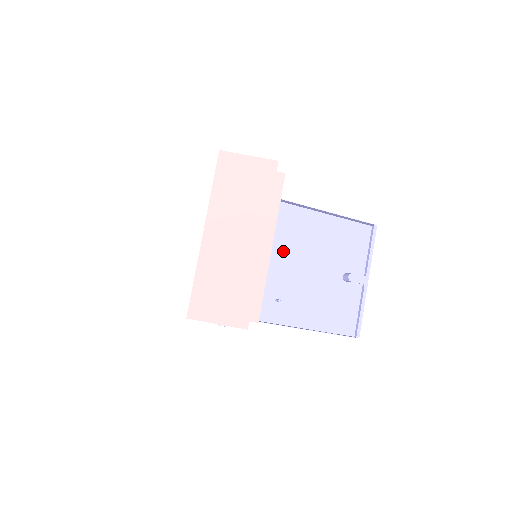
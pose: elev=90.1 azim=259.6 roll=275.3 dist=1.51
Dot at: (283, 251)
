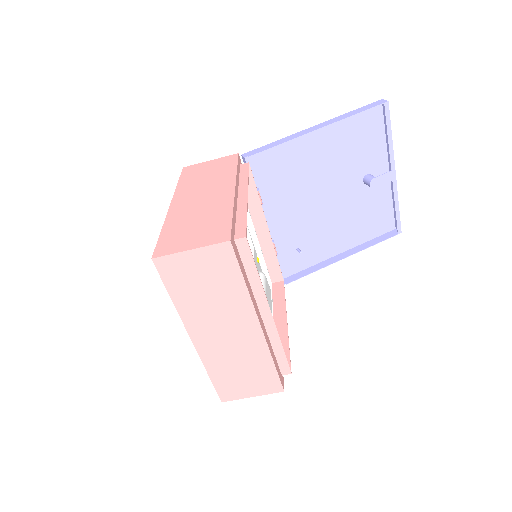
Dot at: (282, 201)
